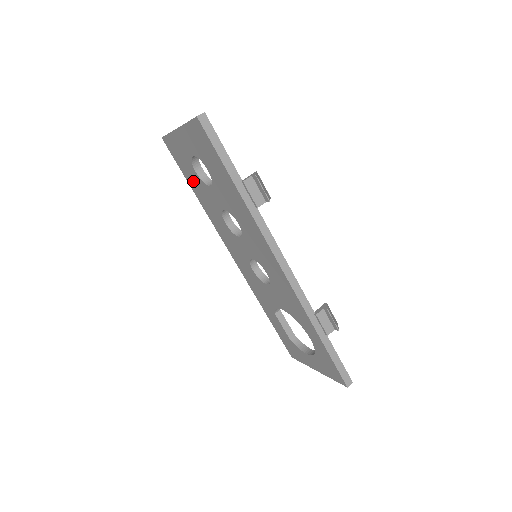
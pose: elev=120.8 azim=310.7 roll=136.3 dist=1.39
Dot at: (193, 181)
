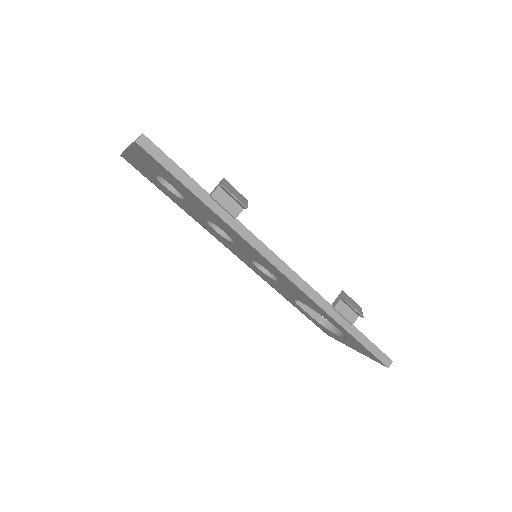
Dot at: (167, 193)
